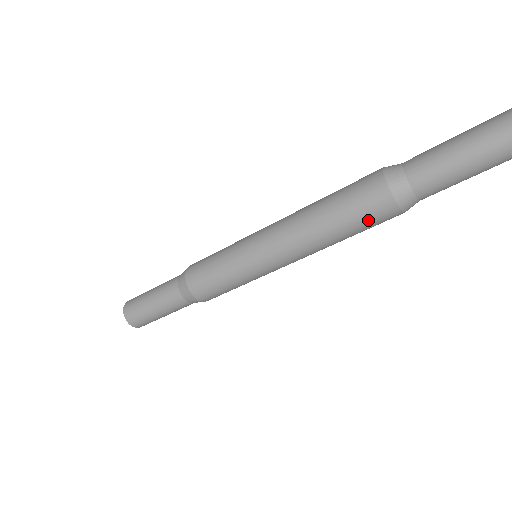
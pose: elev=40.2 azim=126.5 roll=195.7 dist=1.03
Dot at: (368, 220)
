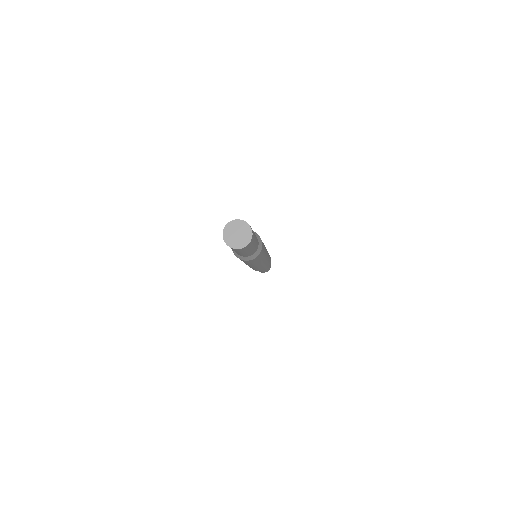
Dot at: (254, 261)
